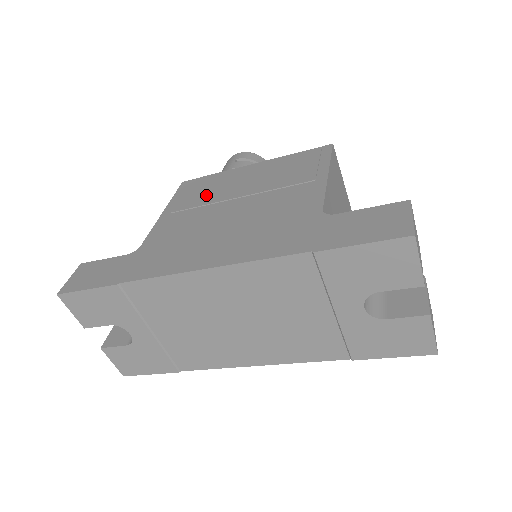
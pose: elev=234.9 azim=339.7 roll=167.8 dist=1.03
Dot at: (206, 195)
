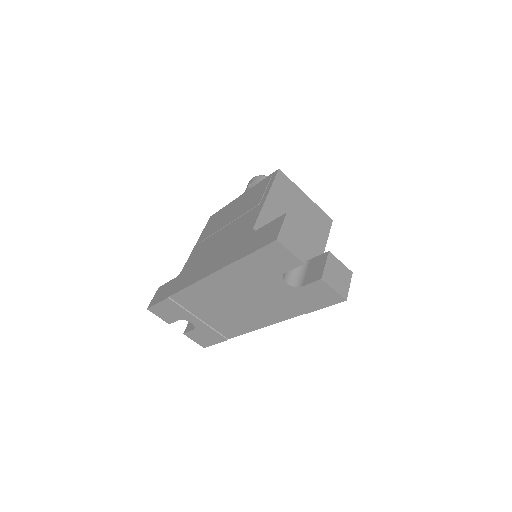
Dot at: (215, 226)
